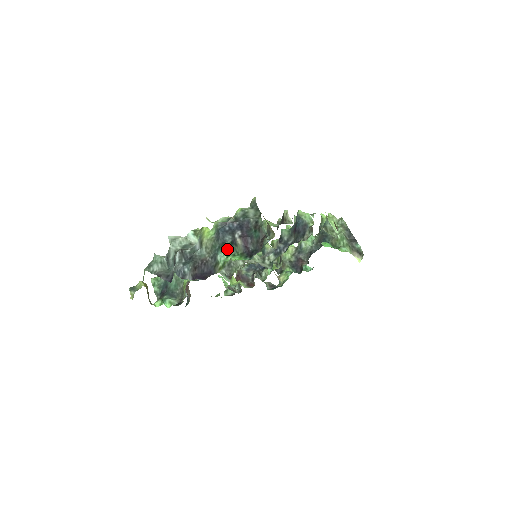
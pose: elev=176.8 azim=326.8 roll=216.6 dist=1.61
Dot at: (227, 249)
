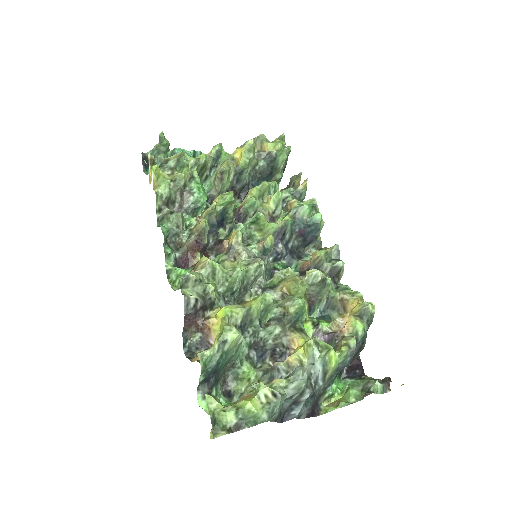
Dot at: occluded
